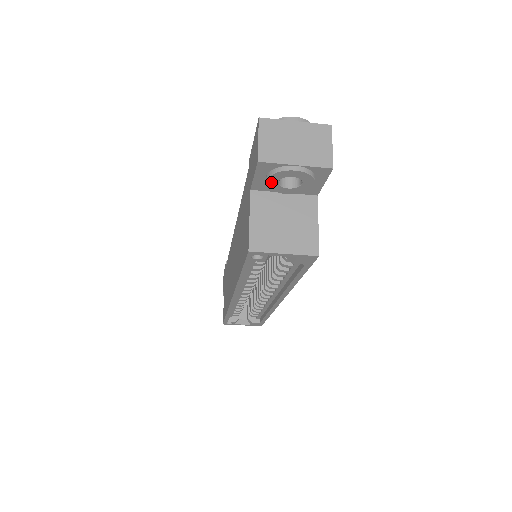
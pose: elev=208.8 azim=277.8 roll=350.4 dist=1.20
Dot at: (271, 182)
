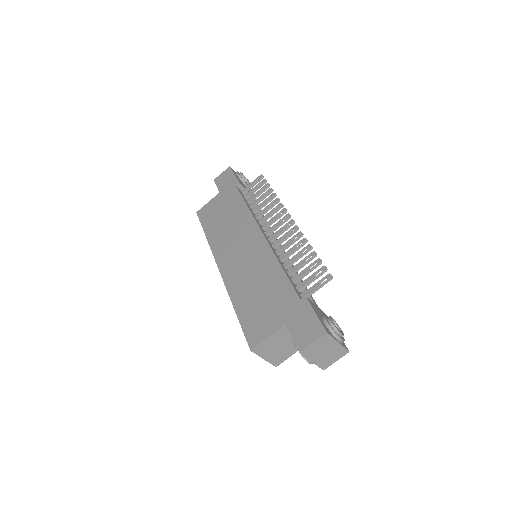
Dot at: occluded
